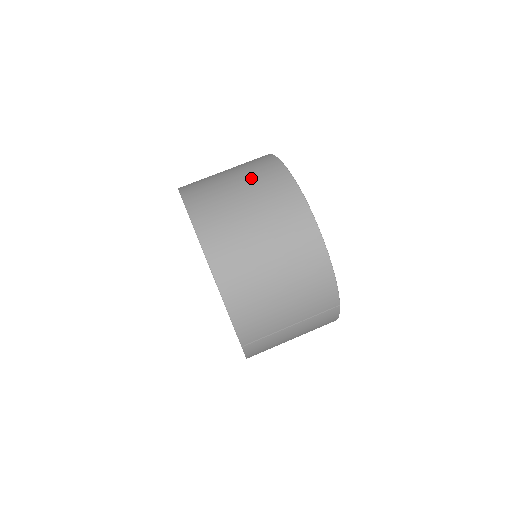
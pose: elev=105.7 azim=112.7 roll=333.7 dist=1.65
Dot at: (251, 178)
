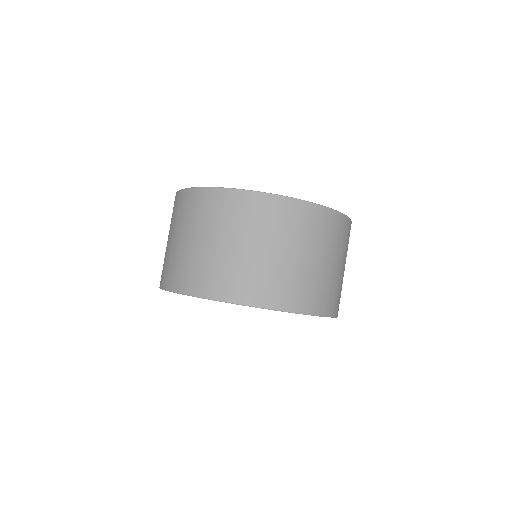
Dot at: (300, 239)
